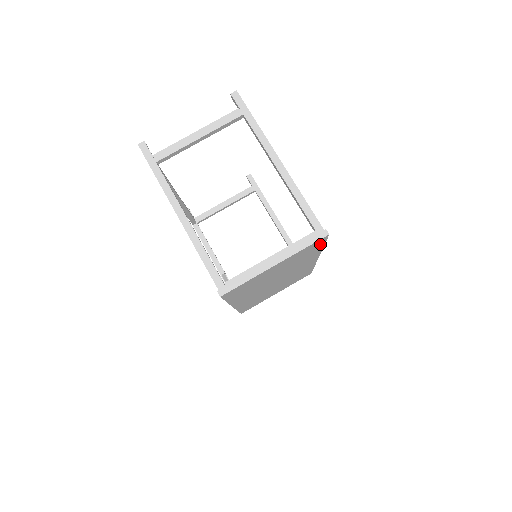
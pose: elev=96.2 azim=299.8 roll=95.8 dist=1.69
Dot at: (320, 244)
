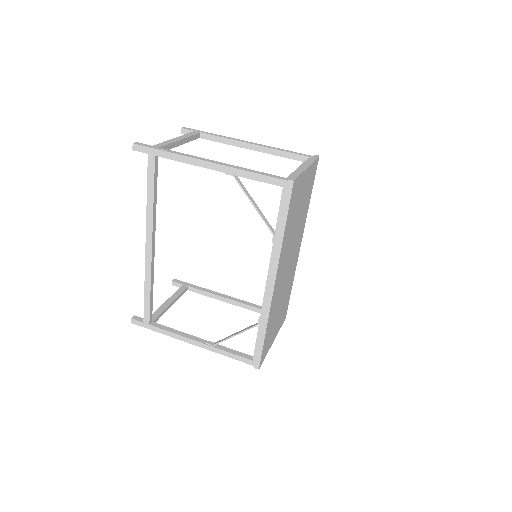
Dot at: (313, 180)
